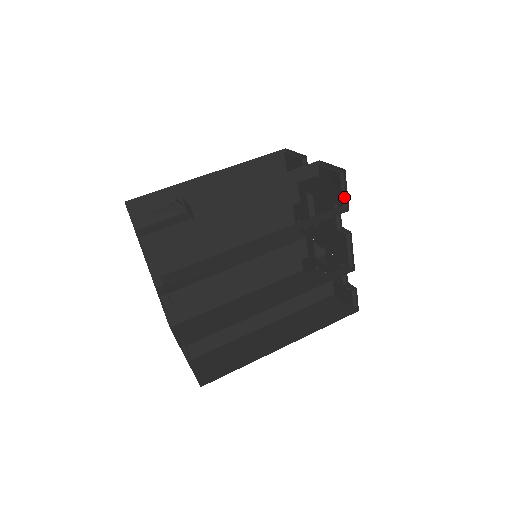
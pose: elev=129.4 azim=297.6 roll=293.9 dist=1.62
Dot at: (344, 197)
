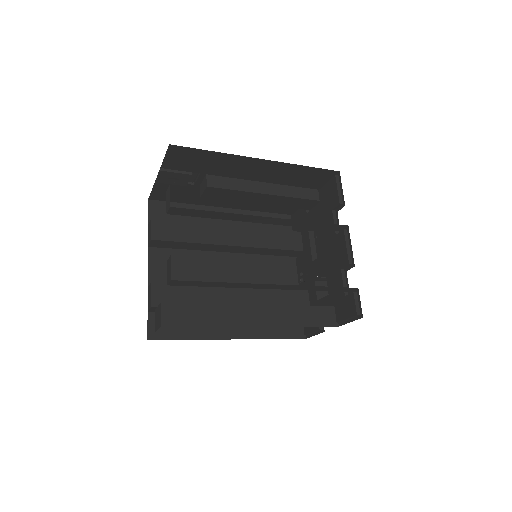
Dot at: (340, 195)
